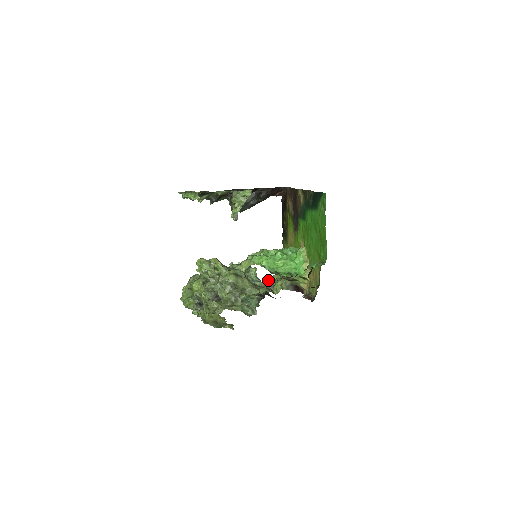
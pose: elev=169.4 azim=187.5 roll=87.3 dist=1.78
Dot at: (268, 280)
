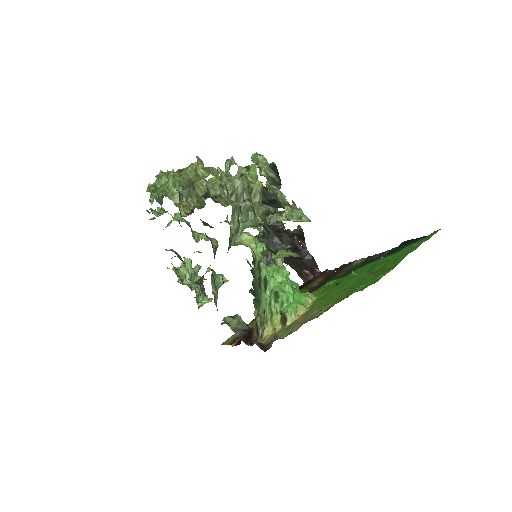
Dot at: occluded
